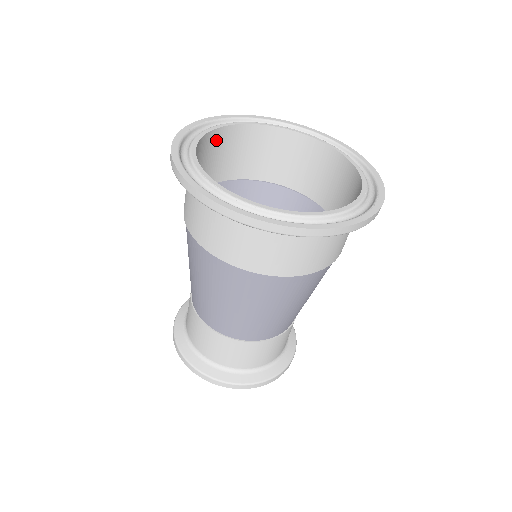
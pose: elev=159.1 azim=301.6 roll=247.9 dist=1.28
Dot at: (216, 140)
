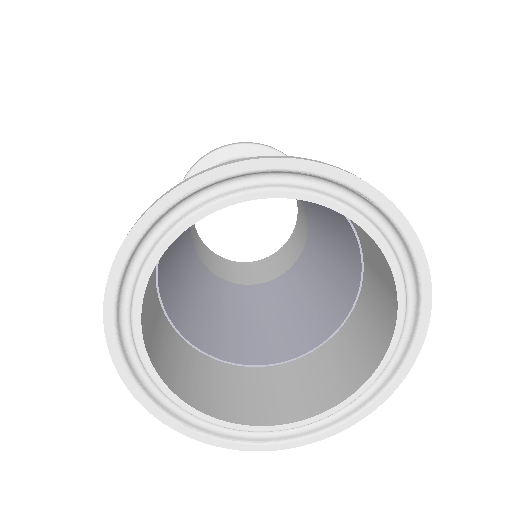
Dot at: occluded
